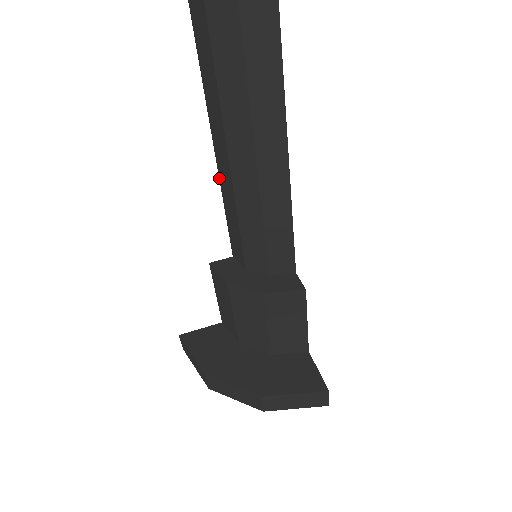
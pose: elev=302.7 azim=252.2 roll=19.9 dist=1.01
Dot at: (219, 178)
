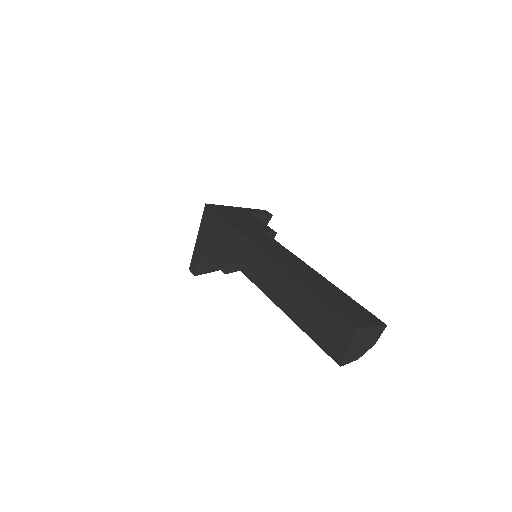
Dot at: occluded
